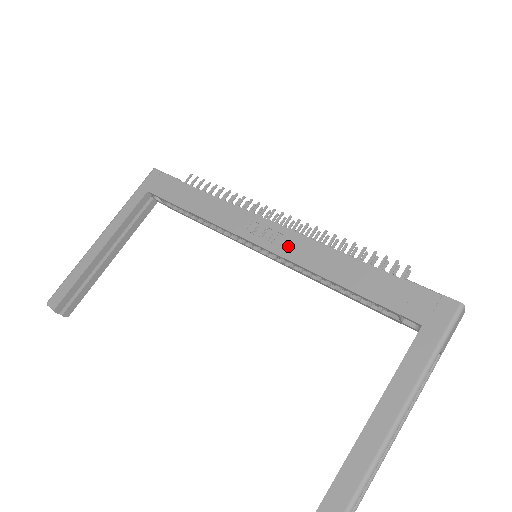
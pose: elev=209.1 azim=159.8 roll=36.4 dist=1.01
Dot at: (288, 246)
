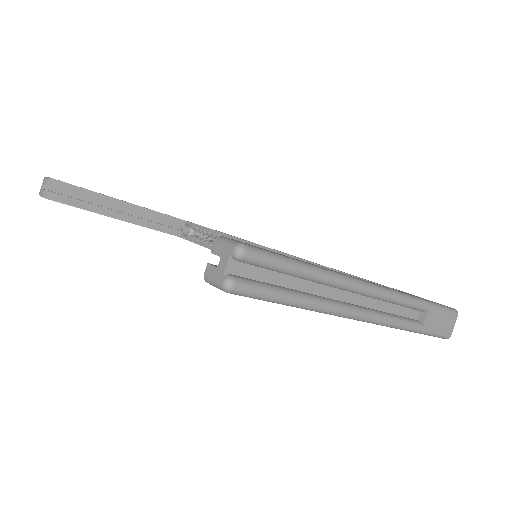
Dot at: occluded
